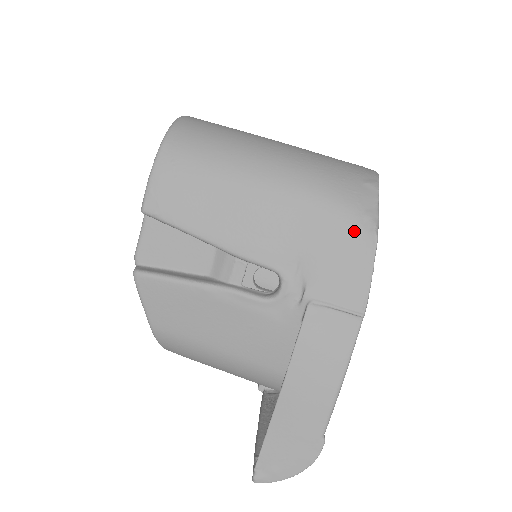
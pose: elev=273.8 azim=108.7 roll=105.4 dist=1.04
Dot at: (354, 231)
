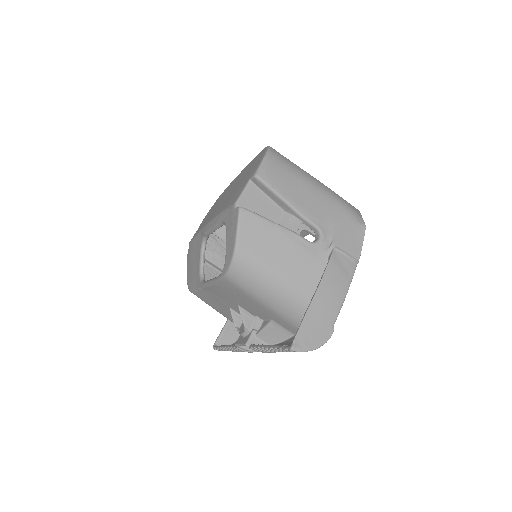
Dot at: (356, 221)
